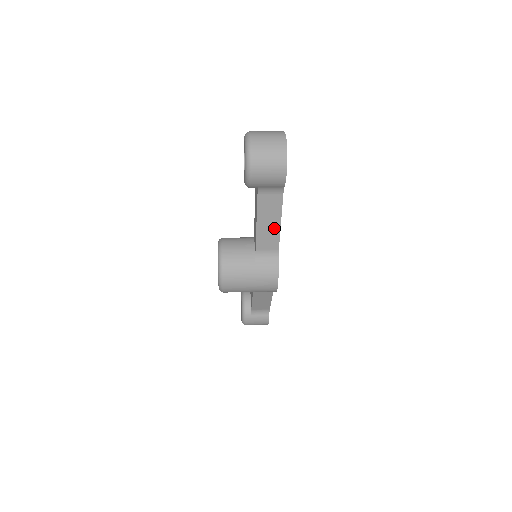
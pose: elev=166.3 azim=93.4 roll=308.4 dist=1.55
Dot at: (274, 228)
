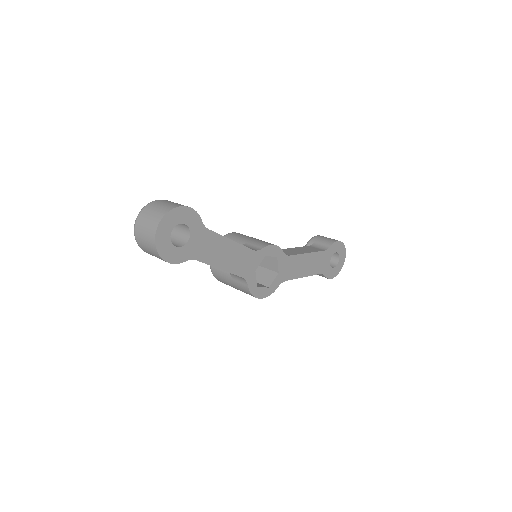
Dot at: occluded
